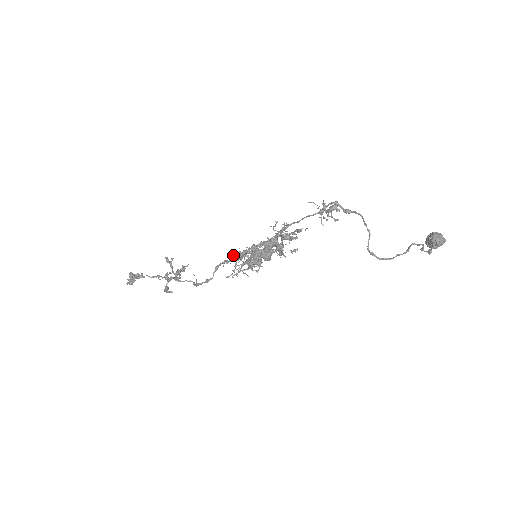
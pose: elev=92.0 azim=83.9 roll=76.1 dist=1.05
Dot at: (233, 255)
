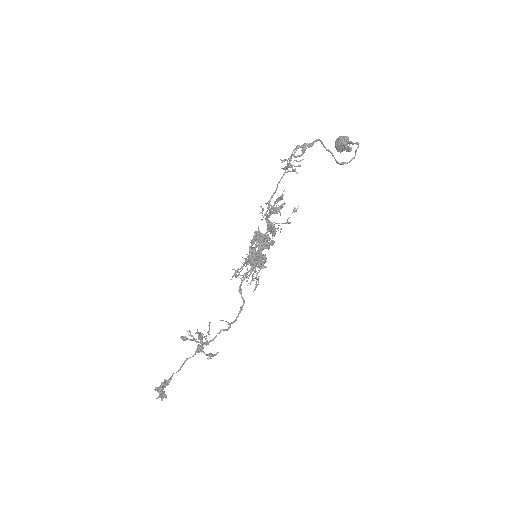
Dot at: occluded
